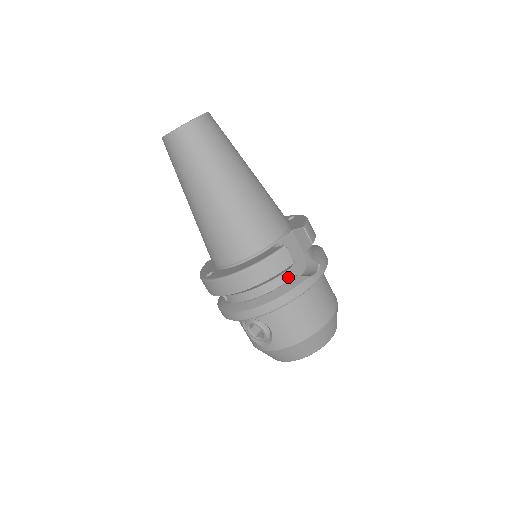
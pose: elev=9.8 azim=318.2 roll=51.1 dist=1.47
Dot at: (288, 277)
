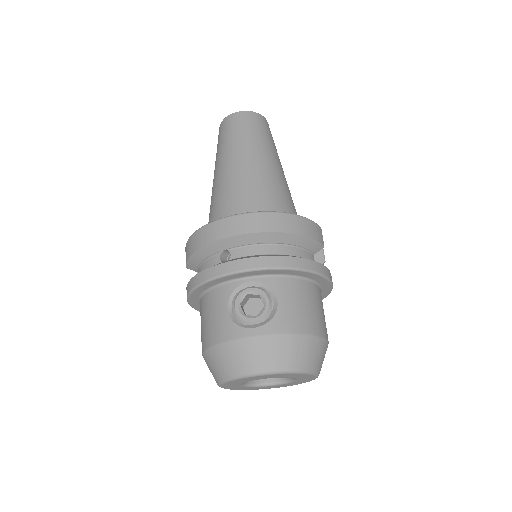
Dot at: (311, 259)
